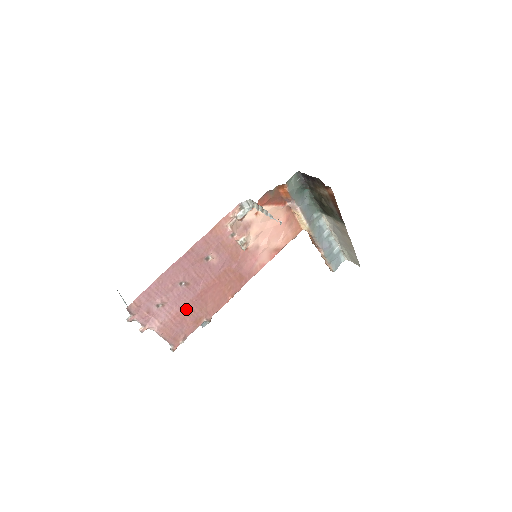
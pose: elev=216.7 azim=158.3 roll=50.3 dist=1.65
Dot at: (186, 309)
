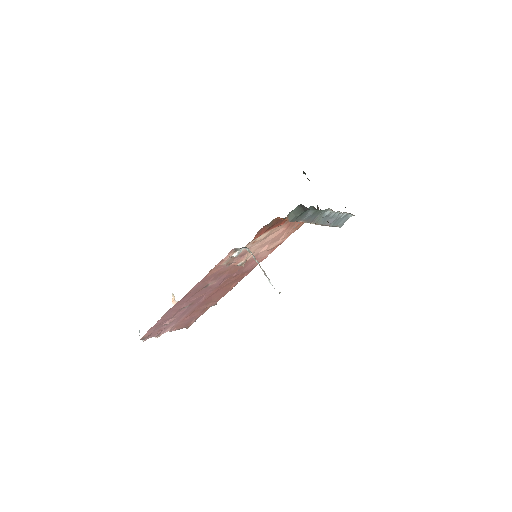
Dot at: (193, 311)
